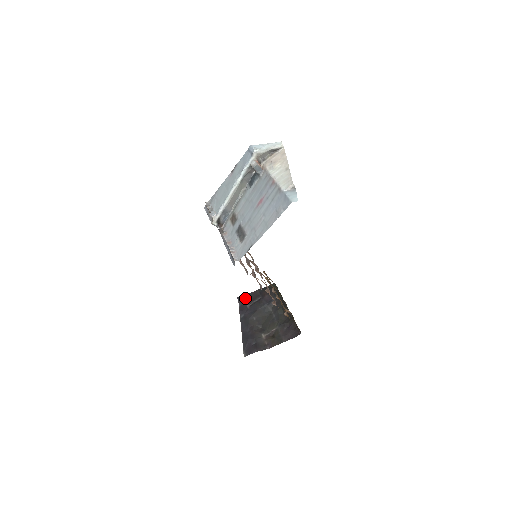
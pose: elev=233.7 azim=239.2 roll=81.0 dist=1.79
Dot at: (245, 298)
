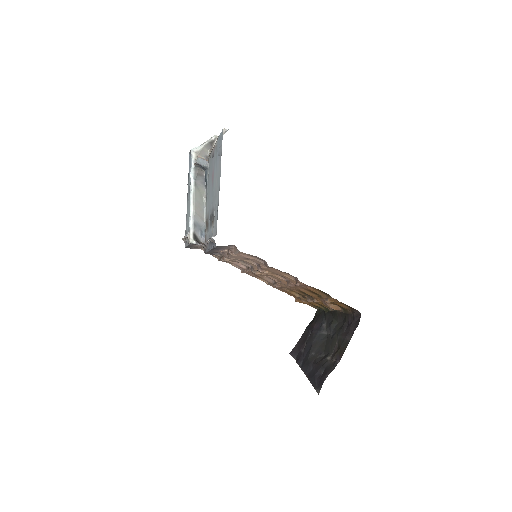
Dot at: (297, 347)
